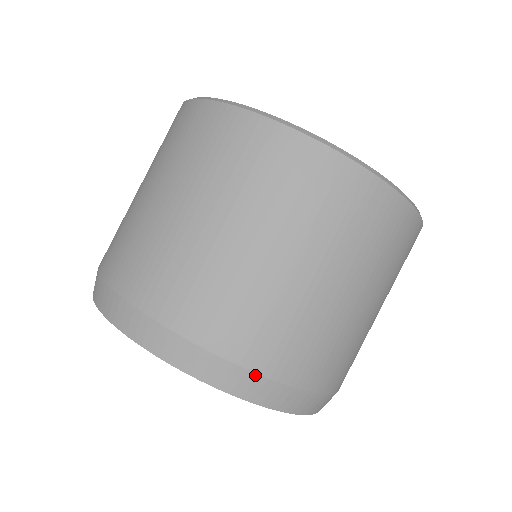
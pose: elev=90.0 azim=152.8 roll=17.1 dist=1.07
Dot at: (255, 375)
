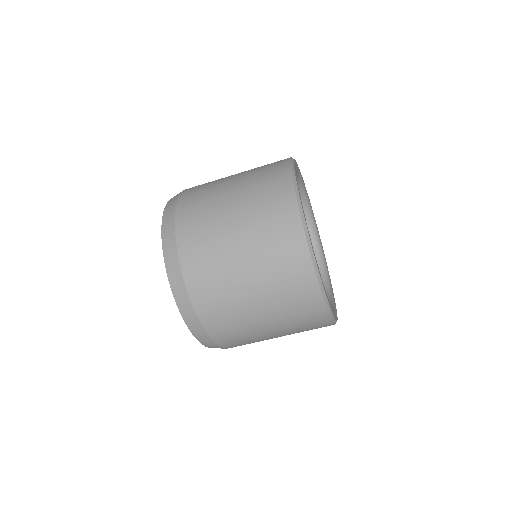
Dot at: (210, 339)
